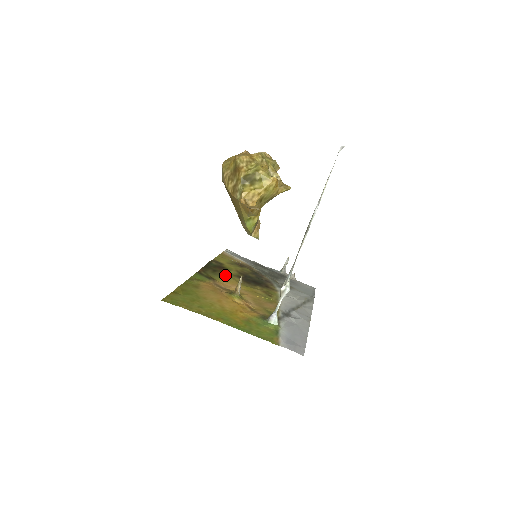
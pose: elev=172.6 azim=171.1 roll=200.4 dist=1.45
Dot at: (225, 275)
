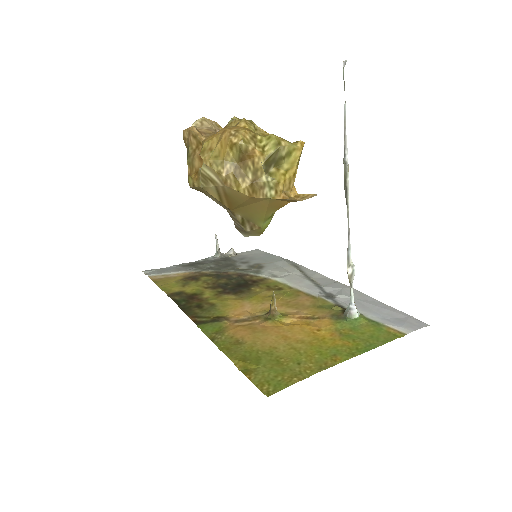
Dot at: (215, 303)
